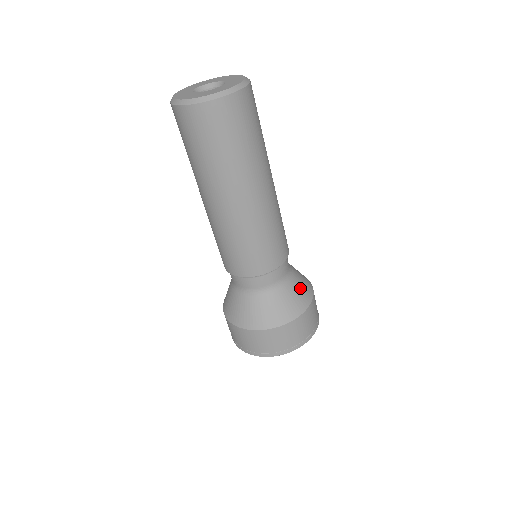
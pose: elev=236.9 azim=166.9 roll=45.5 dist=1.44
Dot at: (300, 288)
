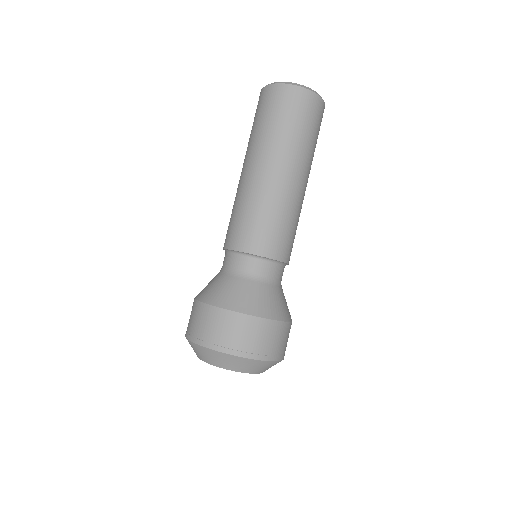
Dot at: occluded
